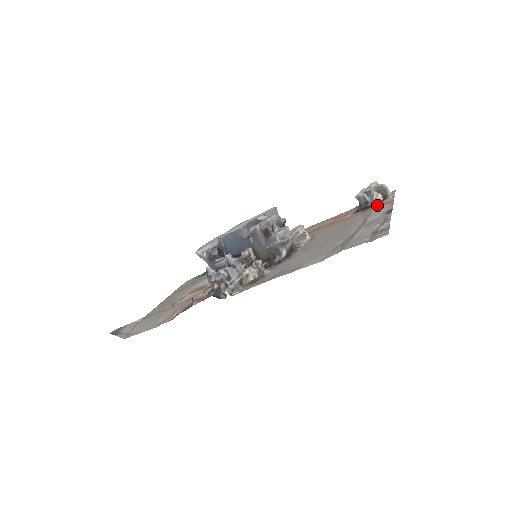
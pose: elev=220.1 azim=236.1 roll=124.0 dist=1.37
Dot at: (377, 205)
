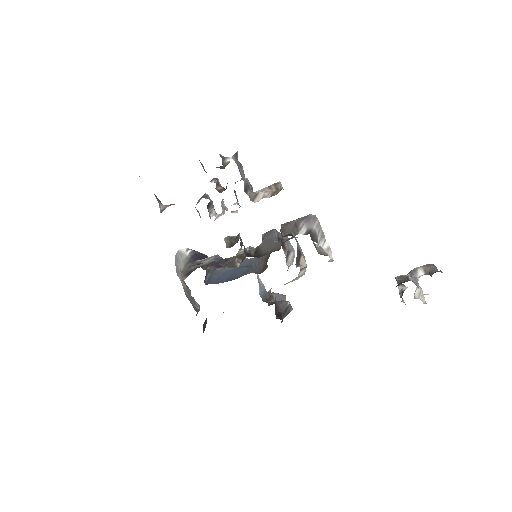
Dot at: occluded
